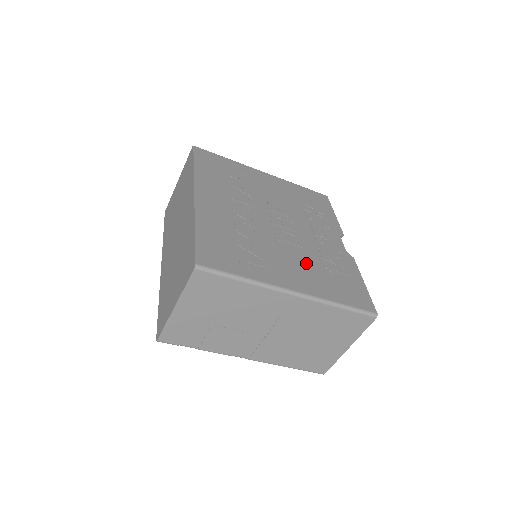
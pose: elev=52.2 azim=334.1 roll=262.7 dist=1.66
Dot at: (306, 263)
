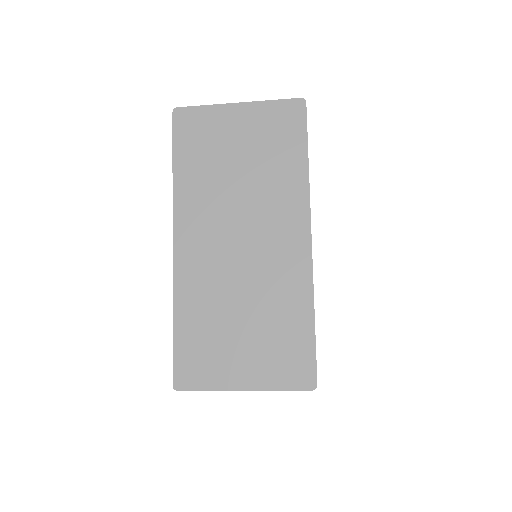
Dot at: occluded
